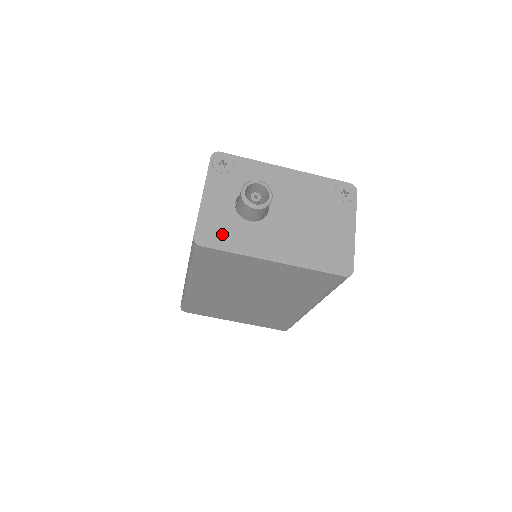
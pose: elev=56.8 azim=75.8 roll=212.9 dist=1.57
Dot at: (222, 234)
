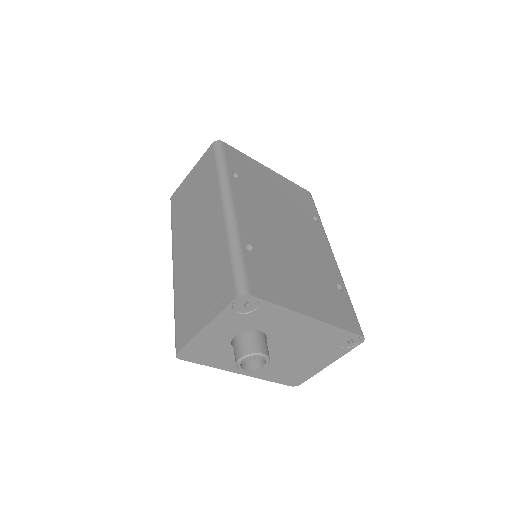
Dot at: (205, 355)
